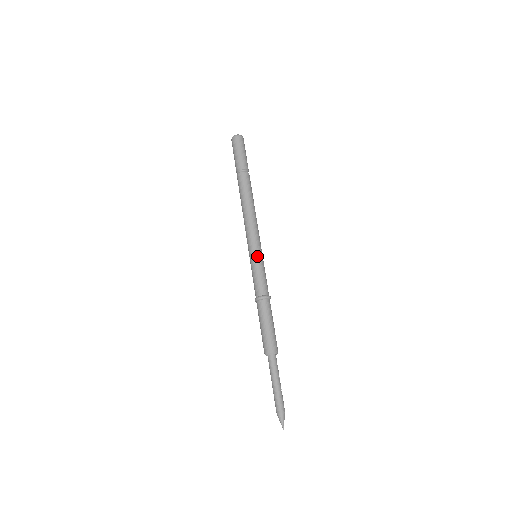
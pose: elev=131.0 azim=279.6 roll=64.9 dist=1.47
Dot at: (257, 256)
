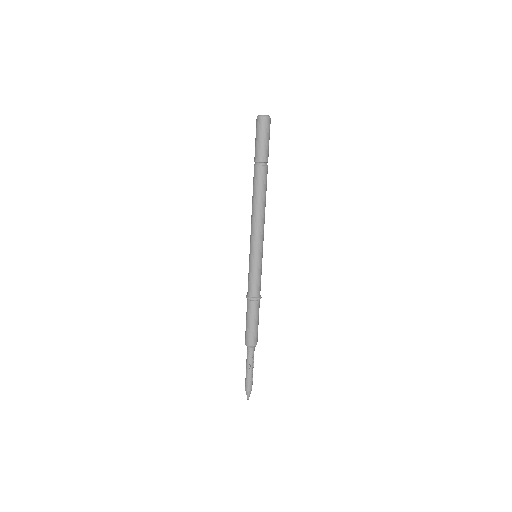
Dot at: (252, 259)
